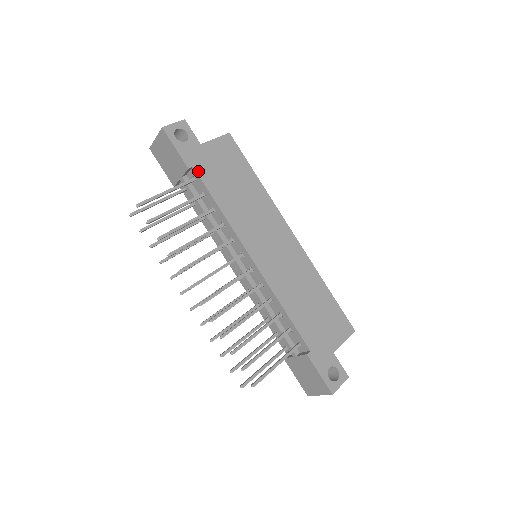
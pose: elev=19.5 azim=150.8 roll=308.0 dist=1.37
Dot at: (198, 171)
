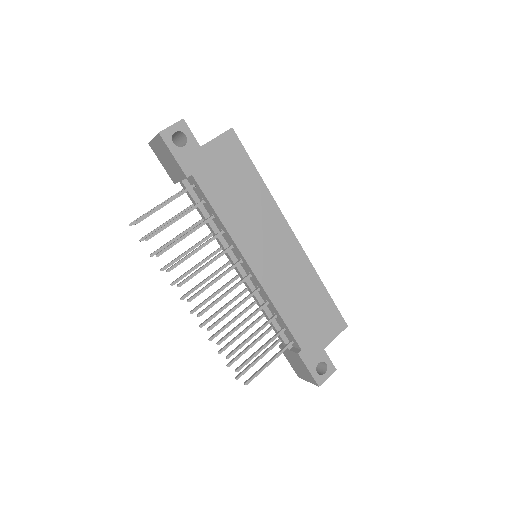
Dot at: (197, 179)
